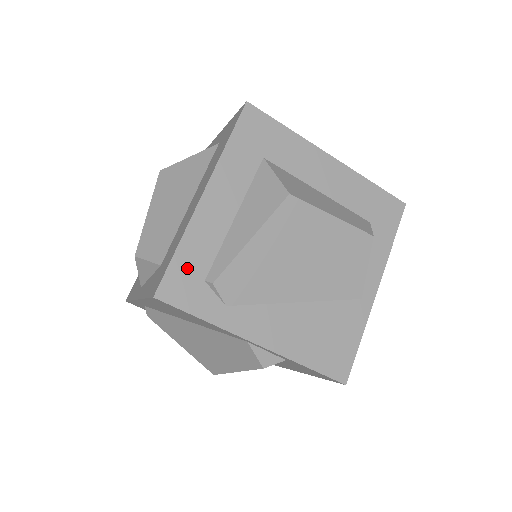
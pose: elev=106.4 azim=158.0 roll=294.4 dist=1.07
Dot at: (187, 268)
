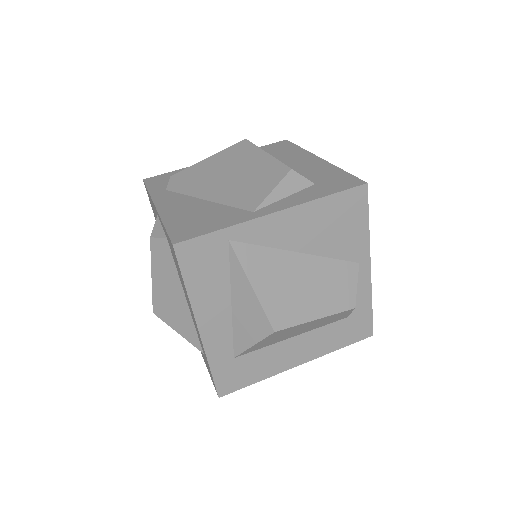
Dot at: occluded
